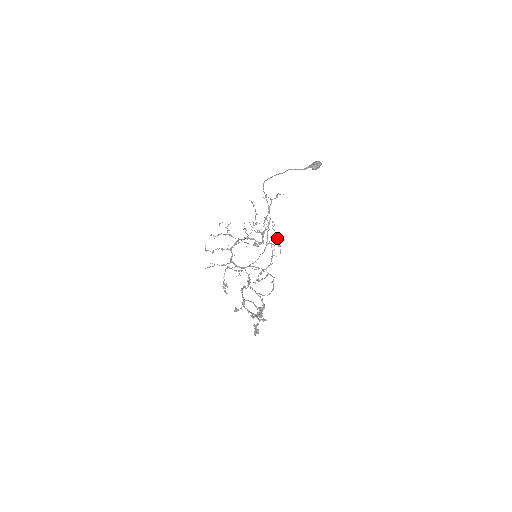
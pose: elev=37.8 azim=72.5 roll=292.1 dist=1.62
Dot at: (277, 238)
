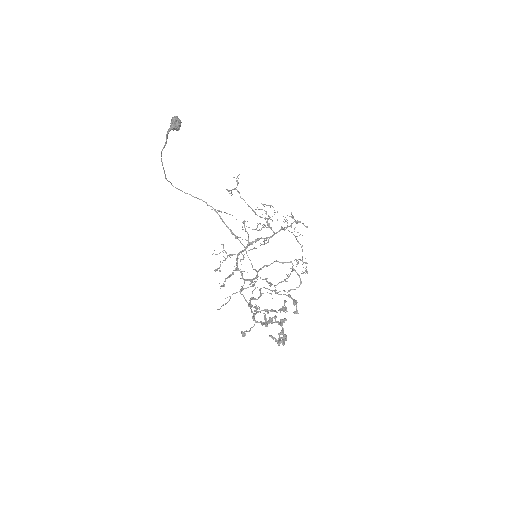
Dot at: (291, 217)
